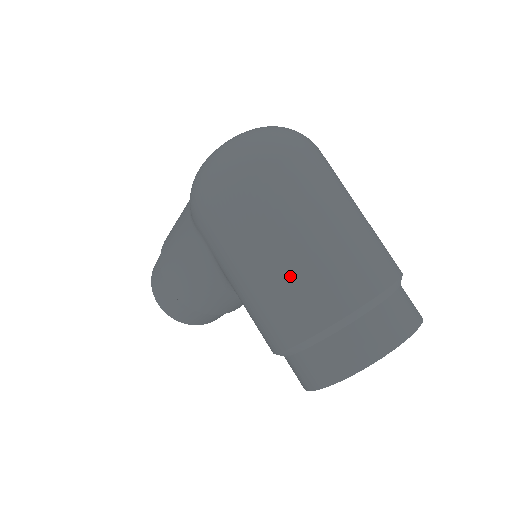
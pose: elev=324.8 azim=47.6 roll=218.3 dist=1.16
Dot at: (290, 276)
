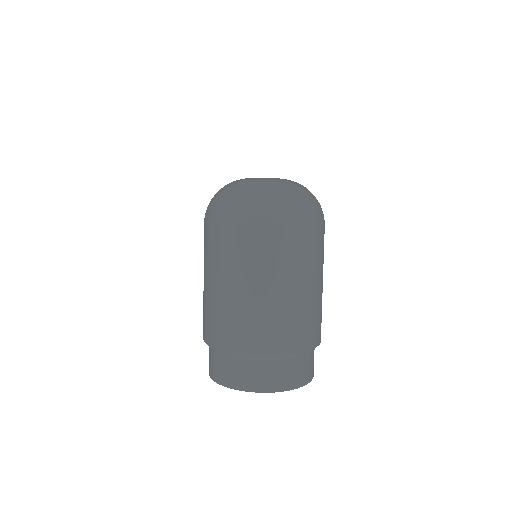
Dot at: (219, 304)
